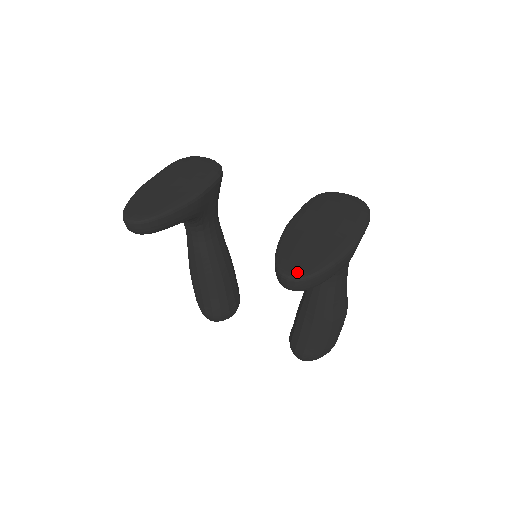
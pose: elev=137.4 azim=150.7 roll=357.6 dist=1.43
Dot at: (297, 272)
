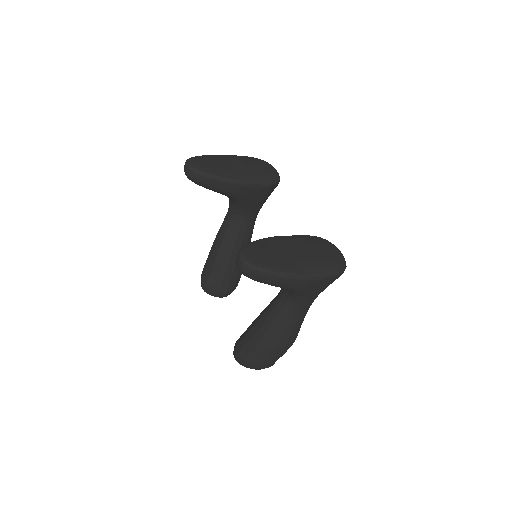
Dot at: (250, 259)
